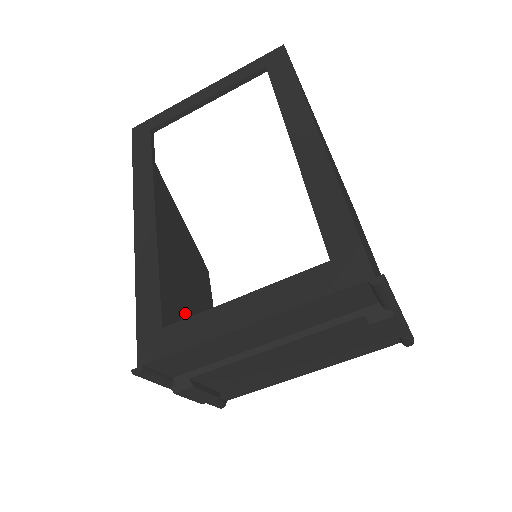
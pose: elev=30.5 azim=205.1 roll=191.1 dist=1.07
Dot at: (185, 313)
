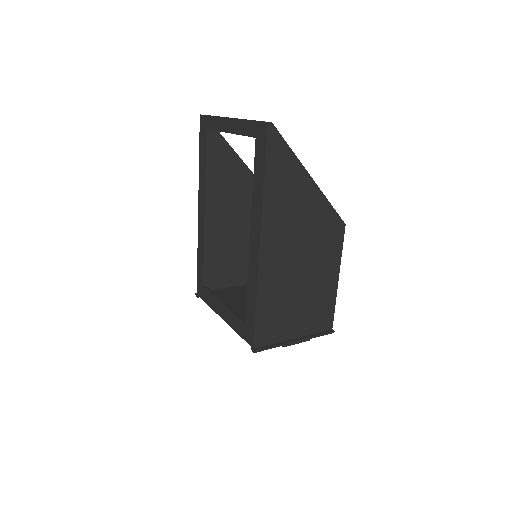
Dot at: (237, 249)
